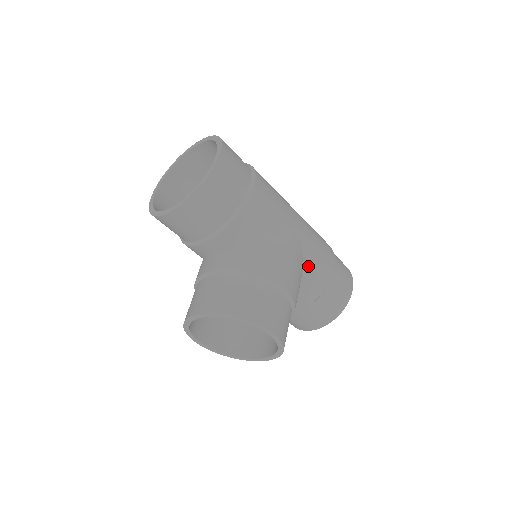
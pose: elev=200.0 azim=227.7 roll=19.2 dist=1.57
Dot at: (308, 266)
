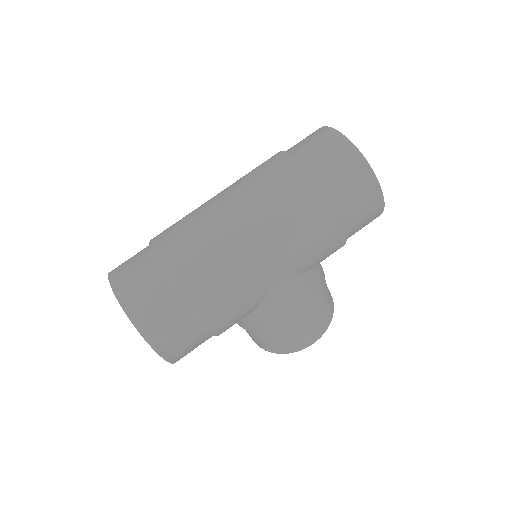
Dot at: (312, 265)
